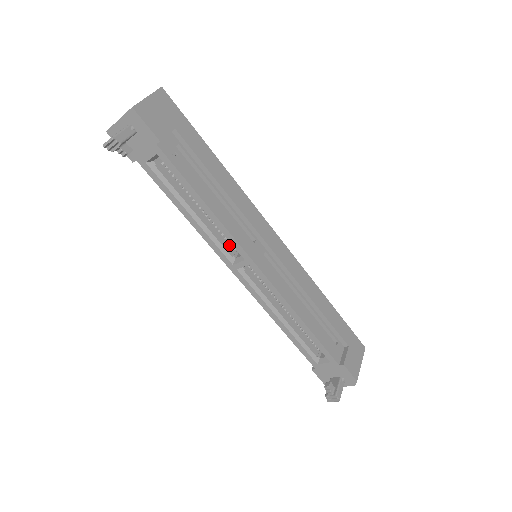
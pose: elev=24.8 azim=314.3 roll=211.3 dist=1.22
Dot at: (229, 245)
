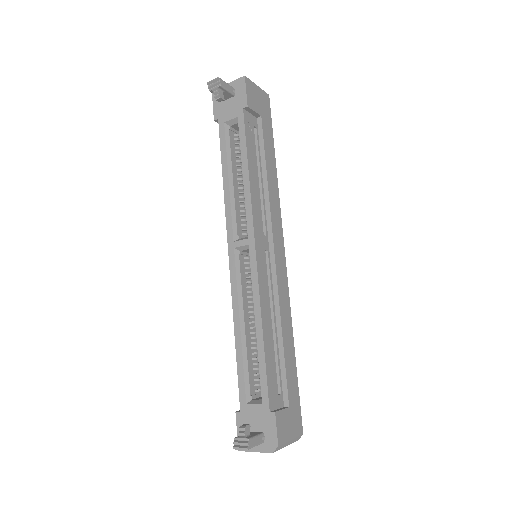
Dot at: (241, 227)
